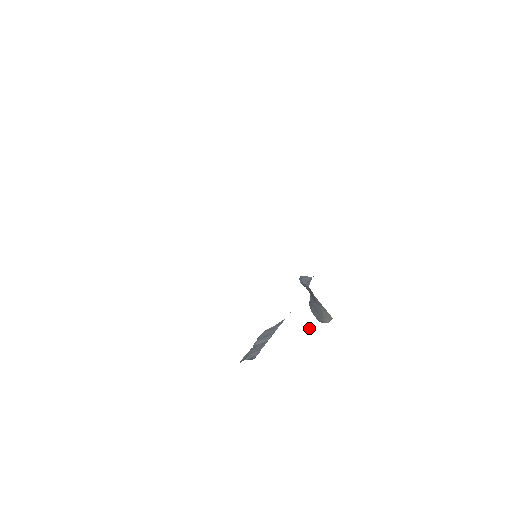
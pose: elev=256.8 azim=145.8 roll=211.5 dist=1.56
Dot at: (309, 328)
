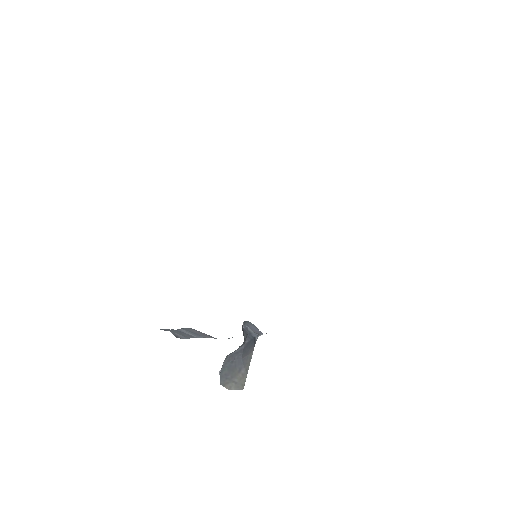
Dot at: (219, 372)
